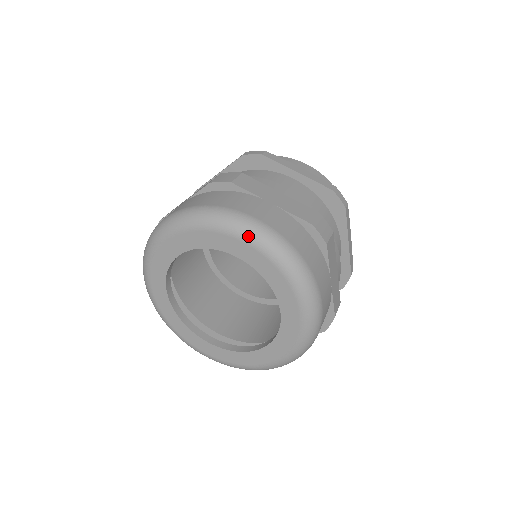
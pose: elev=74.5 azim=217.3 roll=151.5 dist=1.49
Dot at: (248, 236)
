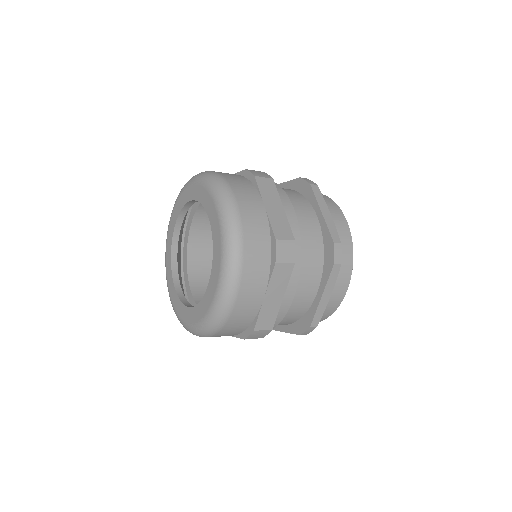
Dot at: (221, 208)
